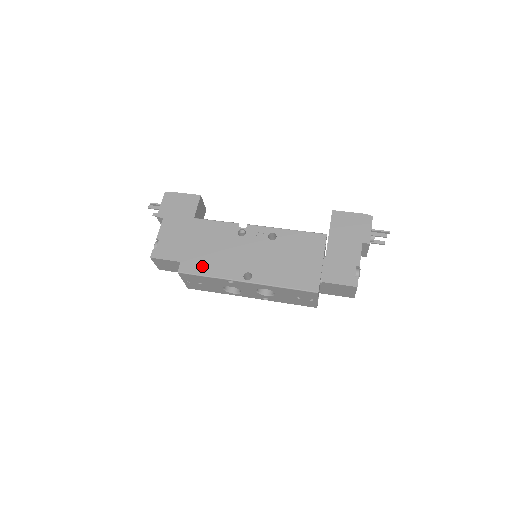
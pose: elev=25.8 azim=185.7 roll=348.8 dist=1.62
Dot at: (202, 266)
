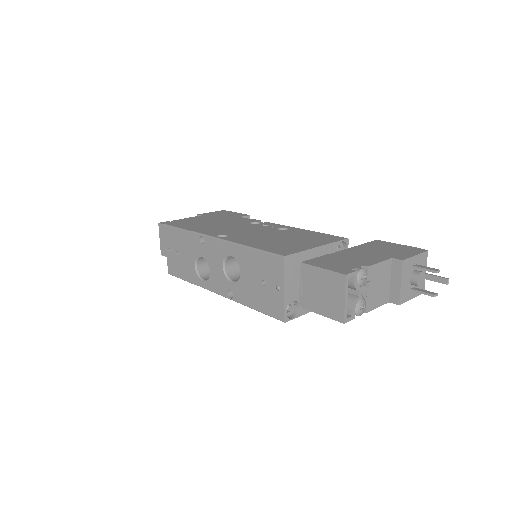
Dot at: (190, 226)
